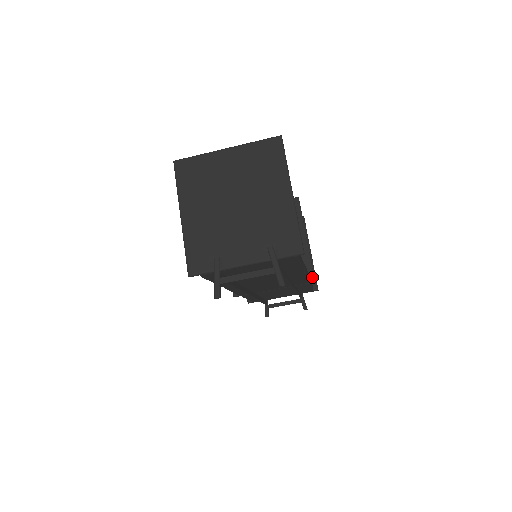
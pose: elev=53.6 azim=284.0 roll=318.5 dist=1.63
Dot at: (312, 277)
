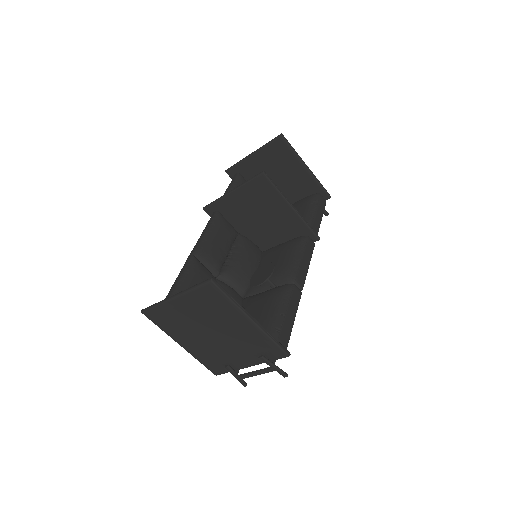
Dot at: (315, 238)
